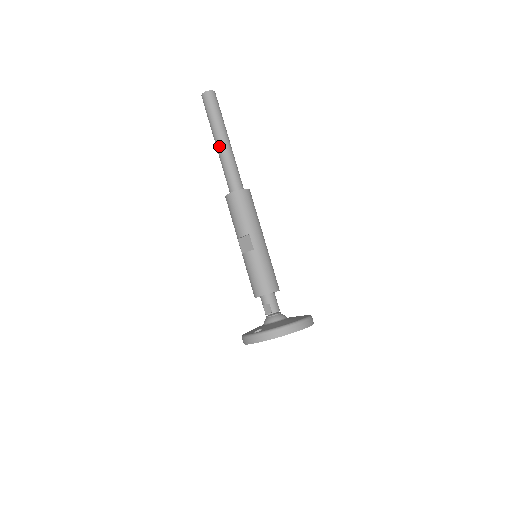
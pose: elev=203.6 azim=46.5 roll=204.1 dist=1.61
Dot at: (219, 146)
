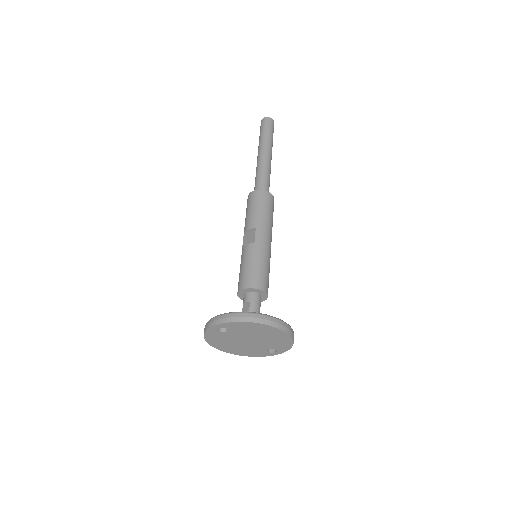
Dot at: (259, 157)
